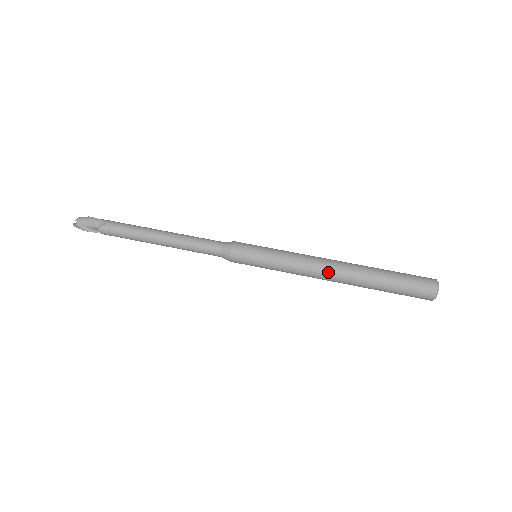
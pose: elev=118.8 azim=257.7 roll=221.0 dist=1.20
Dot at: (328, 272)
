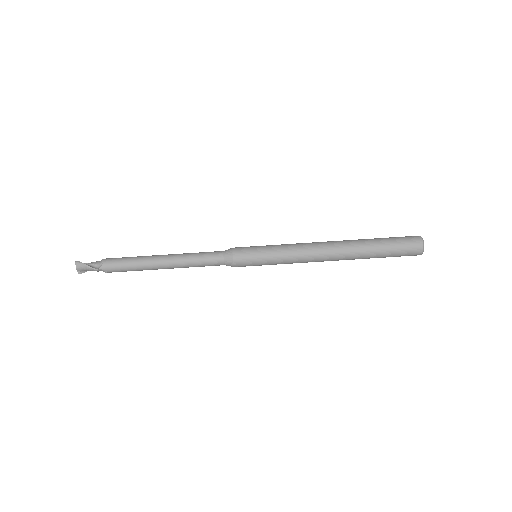
Dot at: occluded
